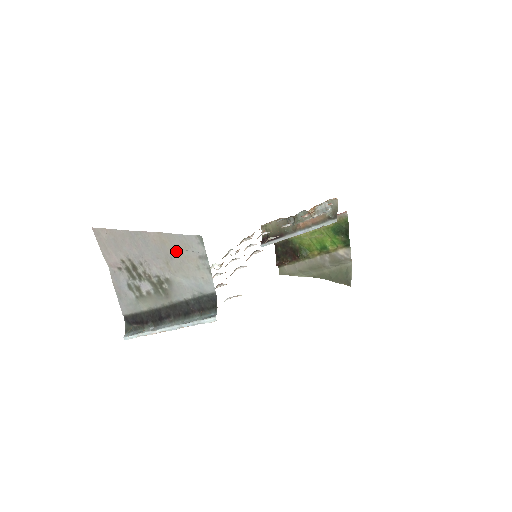
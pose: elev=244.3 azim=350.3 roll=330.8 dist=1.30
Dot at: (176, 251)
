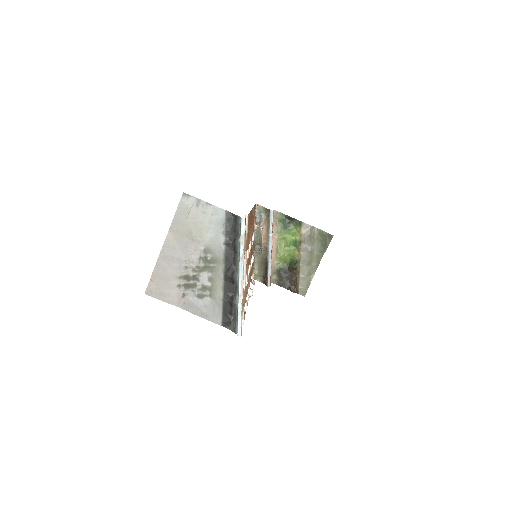
Dot at: (186, 223)
